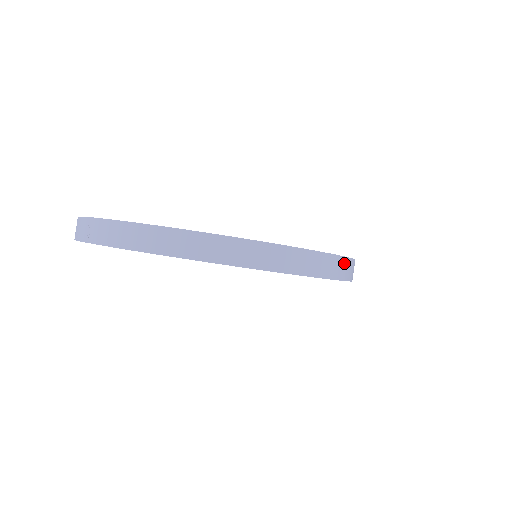
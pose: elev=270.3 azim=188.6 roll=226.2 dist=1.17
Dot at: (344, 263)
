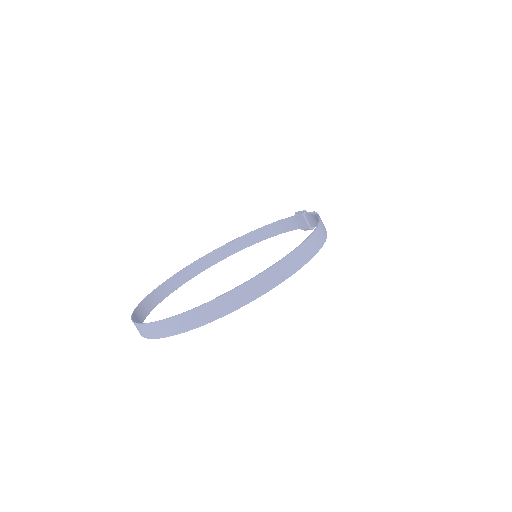
Dot at: (297, 254)
